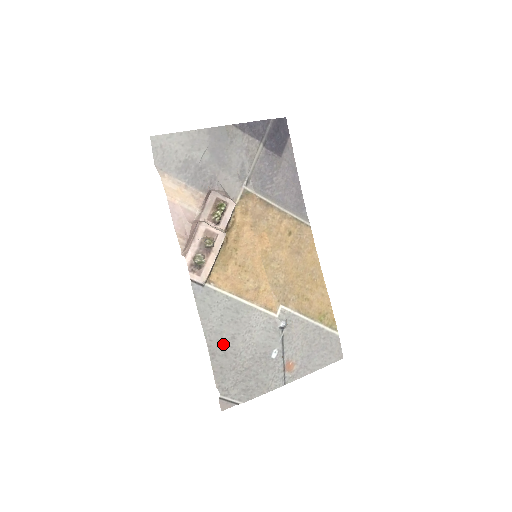
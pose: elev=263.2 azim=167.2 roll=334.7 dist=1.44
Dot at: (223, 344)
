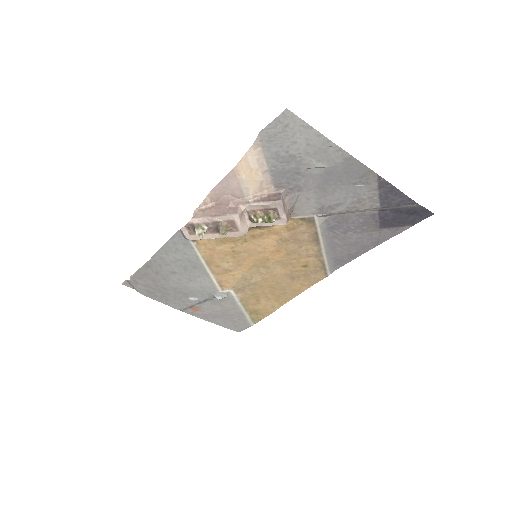
Dot at: (162, 269)
